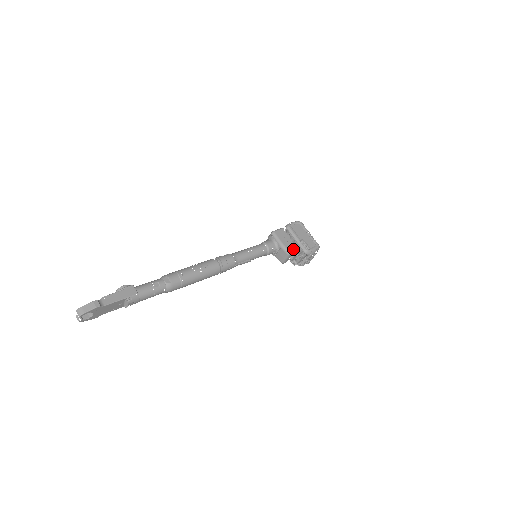
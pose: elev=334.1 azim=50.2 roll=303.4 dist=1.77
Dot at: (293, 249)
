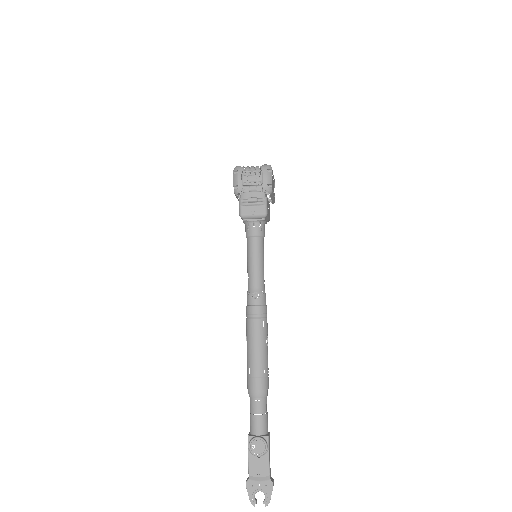
Dot at: occluded
